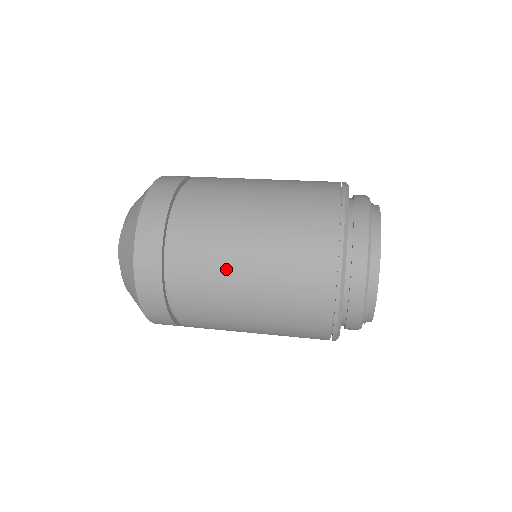
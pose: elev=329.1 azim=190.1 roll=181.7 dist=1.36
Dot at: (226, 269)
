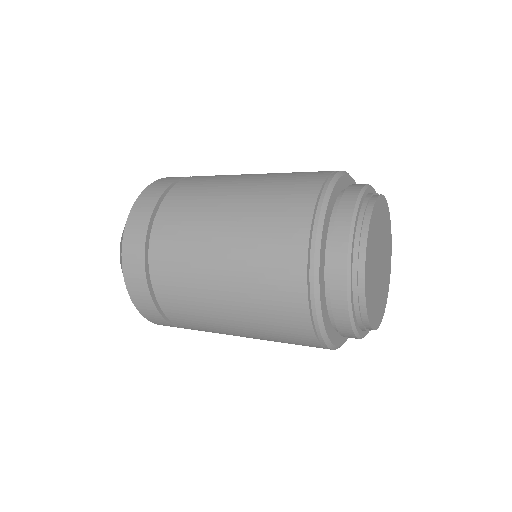
Dot at: (202, 238)
